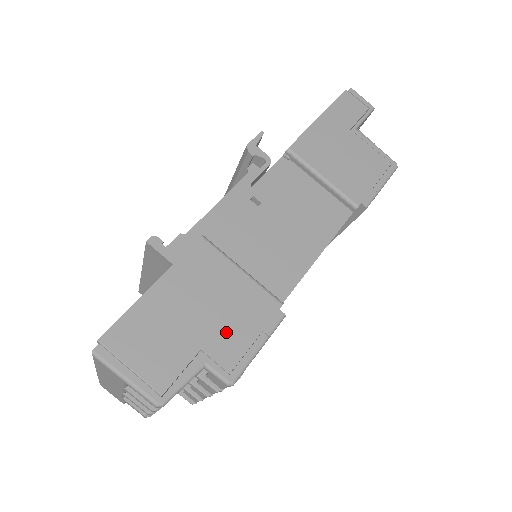
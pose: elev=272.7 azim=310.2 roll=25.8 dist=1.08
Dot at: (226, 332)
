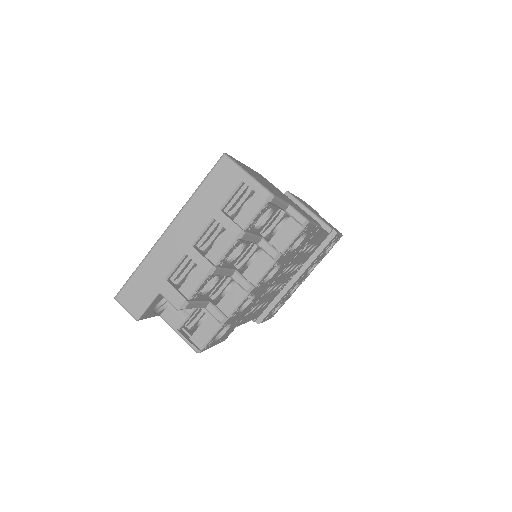
Dot at: (293, 205)
